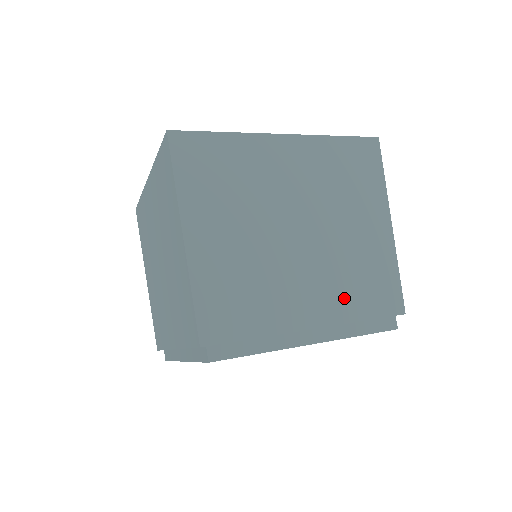
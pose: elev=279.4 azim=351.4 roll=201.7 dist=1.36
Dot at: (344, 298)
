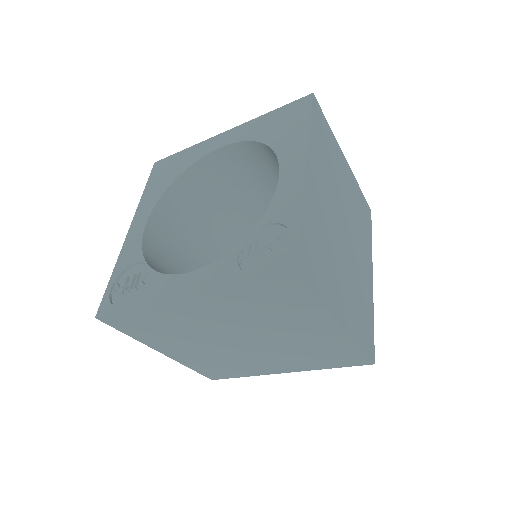
Dot at: (305, 362)
